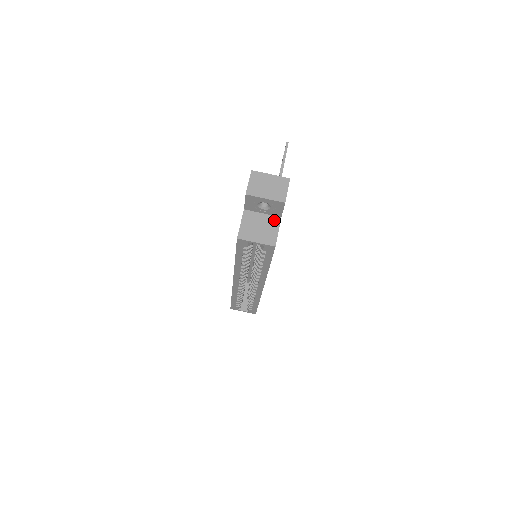
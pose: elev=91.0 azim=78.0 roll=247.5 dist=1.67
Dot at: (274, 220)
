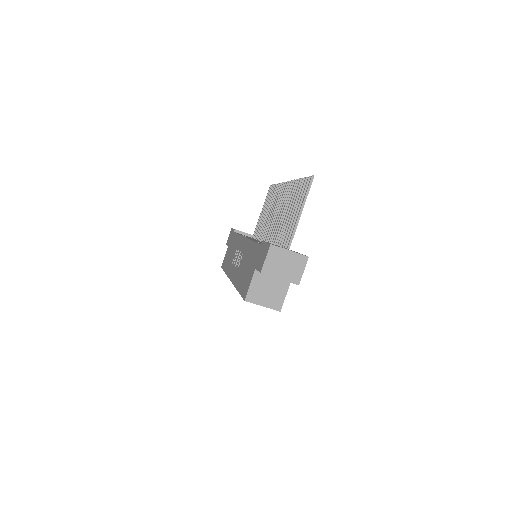
Dot at: (284, 283)
